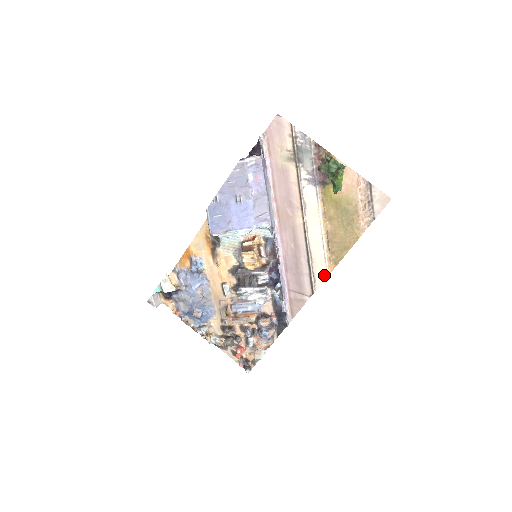
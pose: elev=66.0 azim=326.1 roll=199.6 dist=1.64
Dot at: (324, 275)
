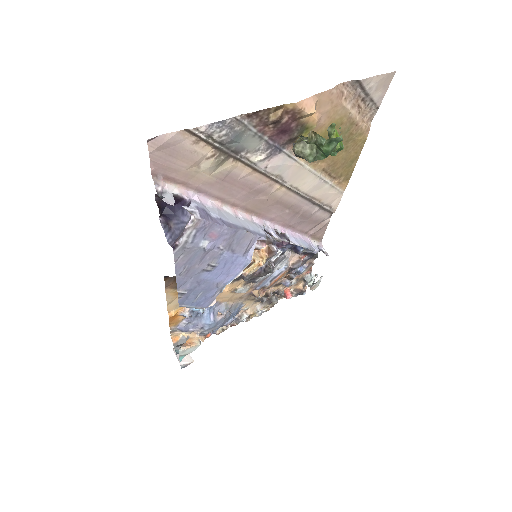
Dot at: (339, 196)
